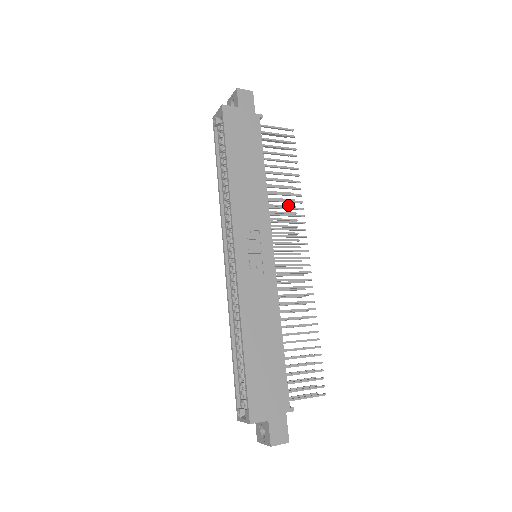
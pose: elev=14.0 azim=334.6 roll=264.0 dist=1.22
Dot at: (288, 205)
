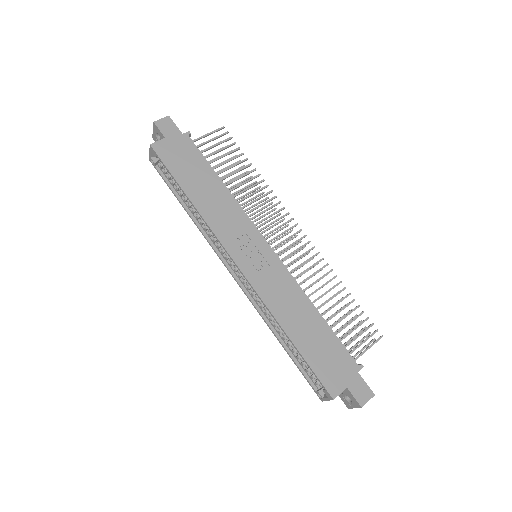
Dot at: (257, 195)
